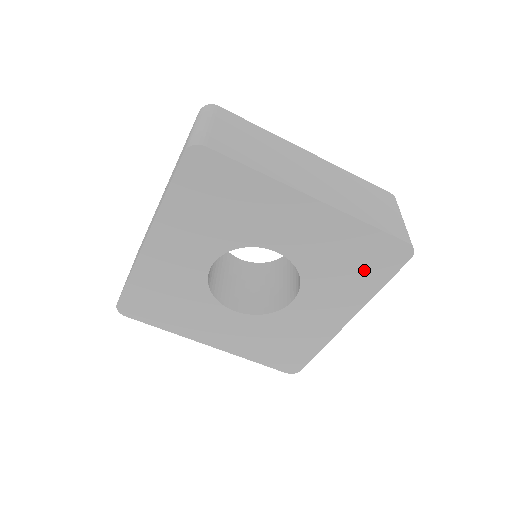
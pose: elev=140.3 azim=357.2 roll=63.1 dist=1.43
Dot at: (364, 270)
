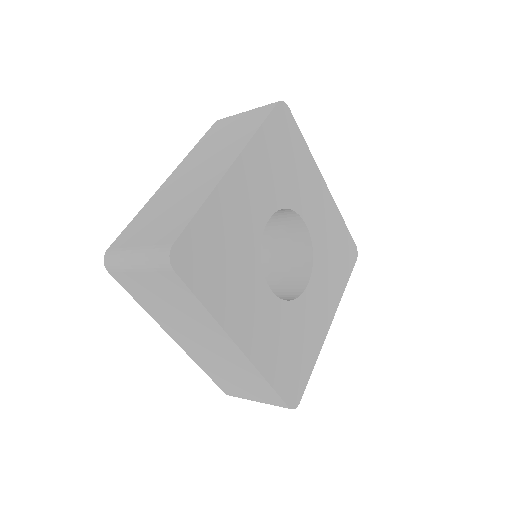
Dot at: (340, 263)
